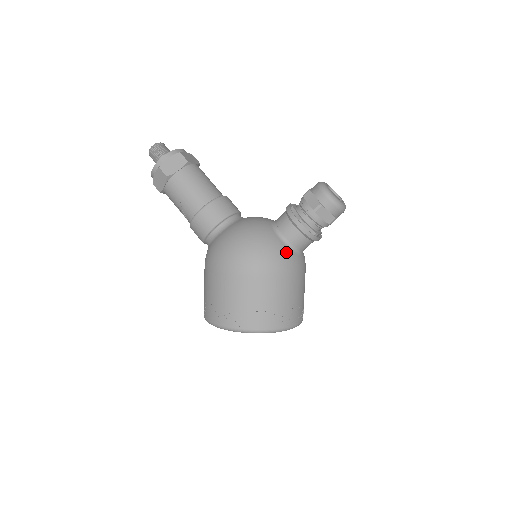
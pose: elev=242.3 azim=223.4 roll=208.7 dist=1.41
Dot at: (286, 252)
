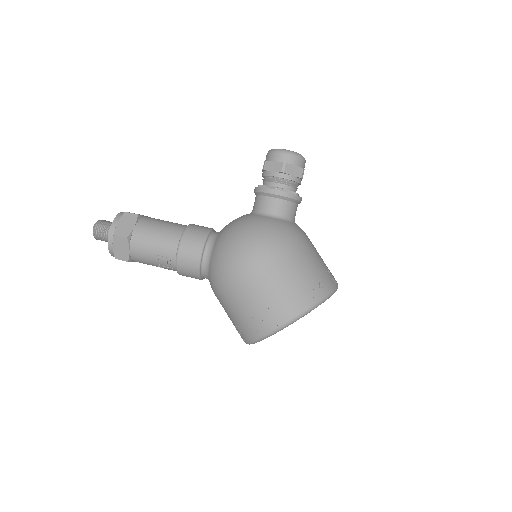
Dot at: (283, 223)
